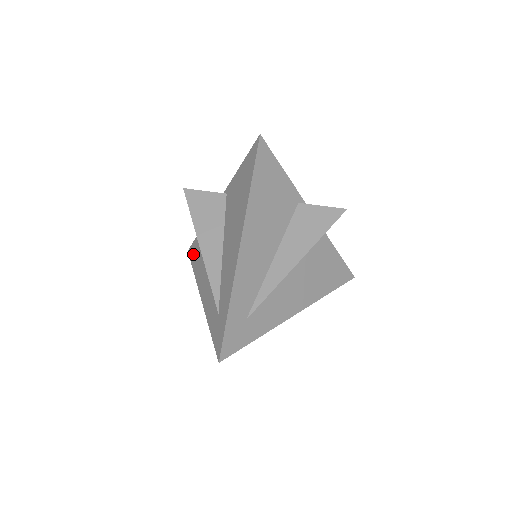
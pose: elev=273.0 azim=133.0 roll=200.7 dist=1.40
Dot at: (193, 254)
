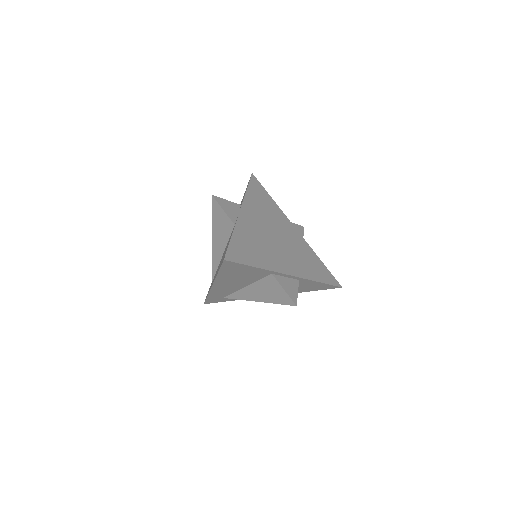
Dot at: occluded
